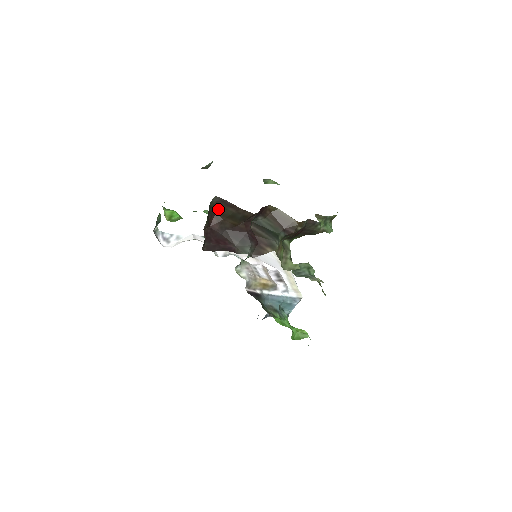
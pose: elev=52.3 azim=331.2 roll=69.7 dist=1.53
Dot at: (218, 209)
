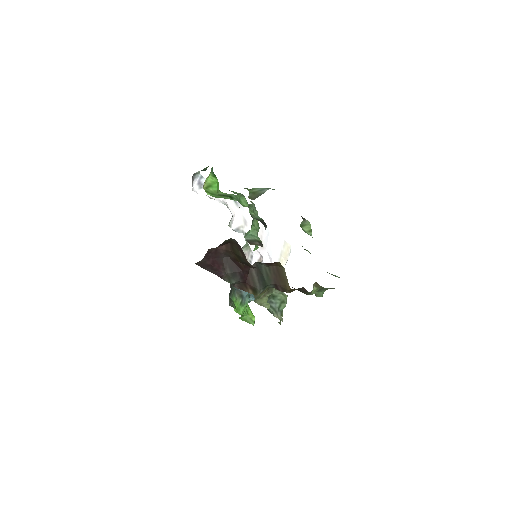
Dot at: (232, 243)
